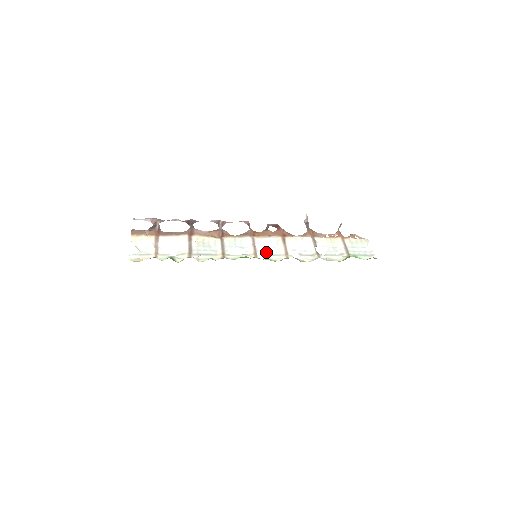
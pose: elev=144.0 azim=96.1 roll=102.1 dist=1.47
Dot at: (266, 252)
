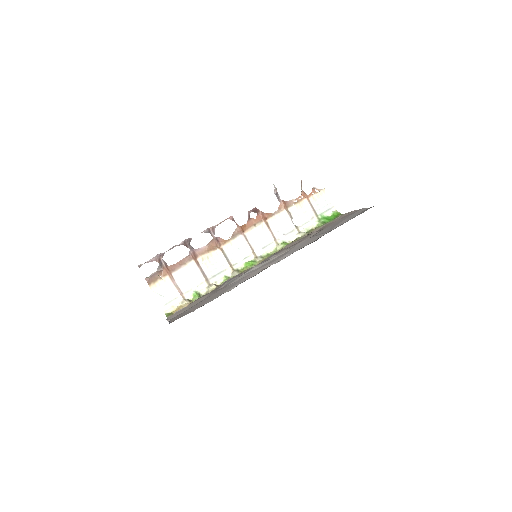
Dot at: (260, 245)
